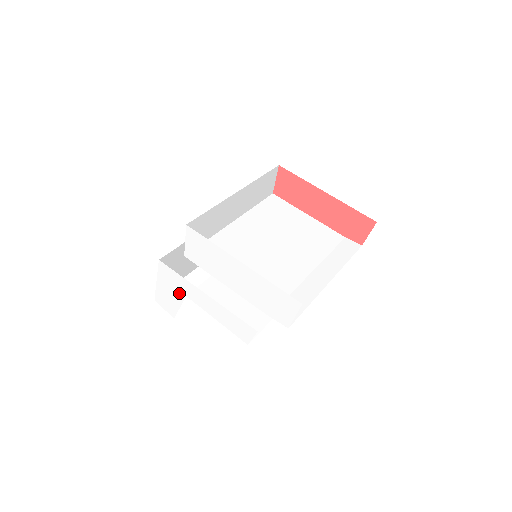
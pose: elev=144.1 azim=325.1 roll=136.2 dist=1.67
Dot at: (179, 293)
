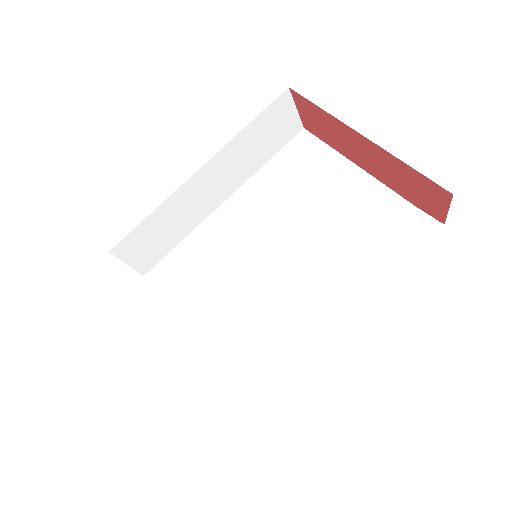
Dot at: occluded
